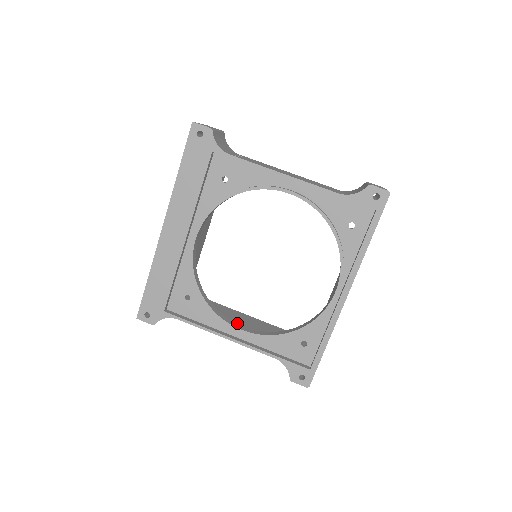
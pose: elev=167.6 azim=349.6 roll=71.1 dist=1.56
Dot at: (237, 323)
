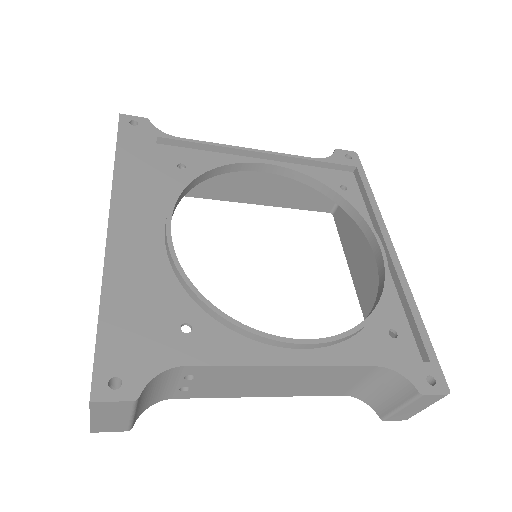
Dot at: occluded
